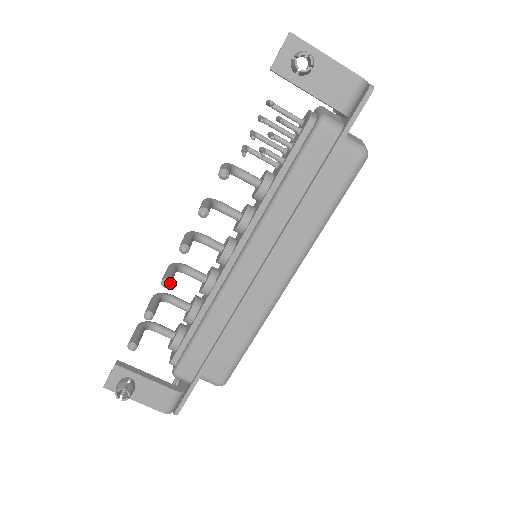
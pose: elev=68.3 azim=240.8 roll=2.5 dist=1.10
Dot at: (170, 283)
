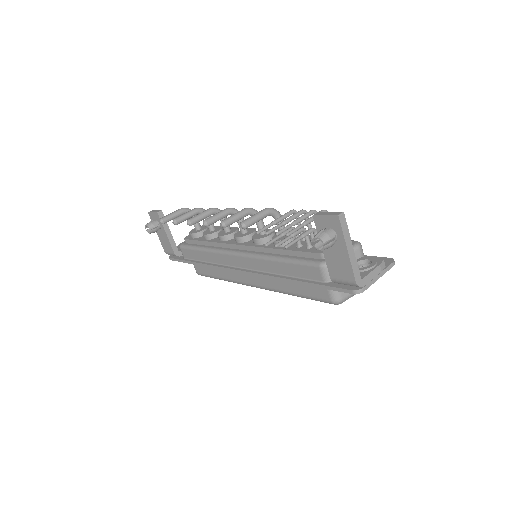
Dot at: (191, 225)
